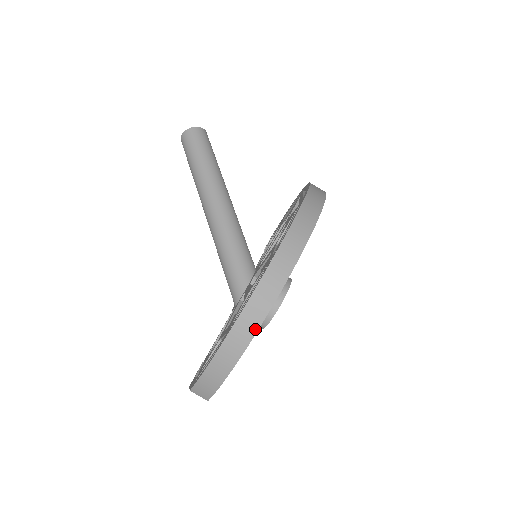
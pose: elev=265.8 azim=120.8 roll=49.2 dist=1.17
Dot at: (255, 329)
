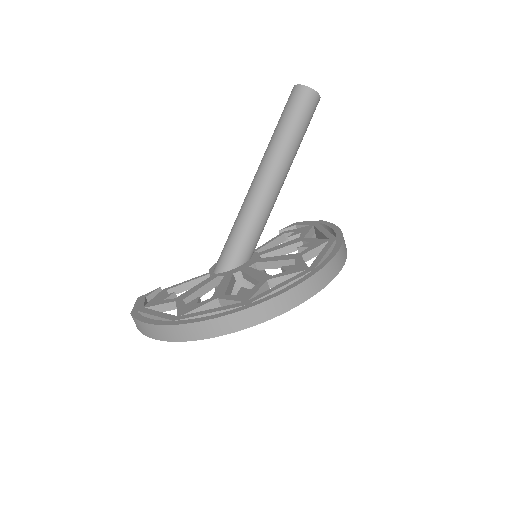
Dot at: (193, 338)
